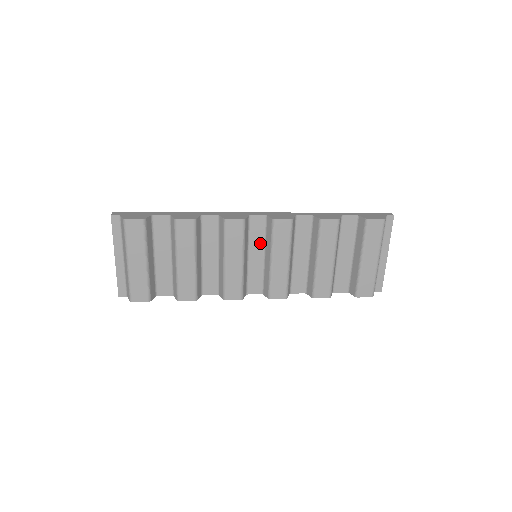
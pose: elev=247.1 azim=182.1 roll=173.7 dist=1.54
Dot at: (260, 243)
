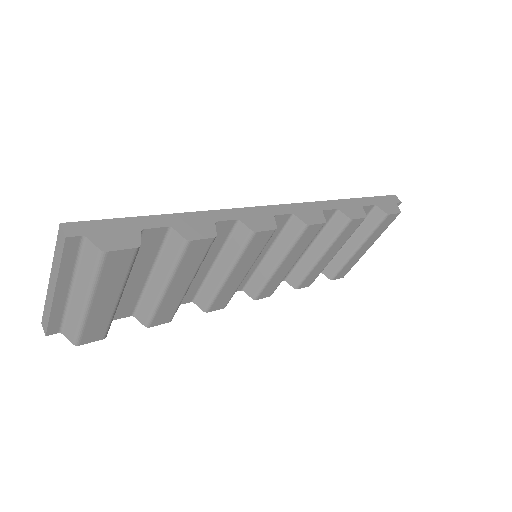
Dot at: (268, 243)
